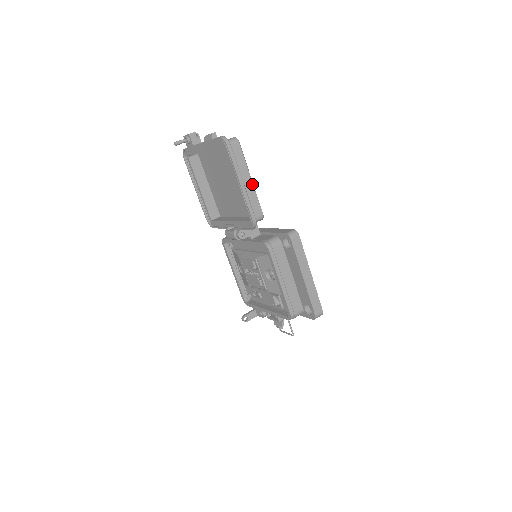
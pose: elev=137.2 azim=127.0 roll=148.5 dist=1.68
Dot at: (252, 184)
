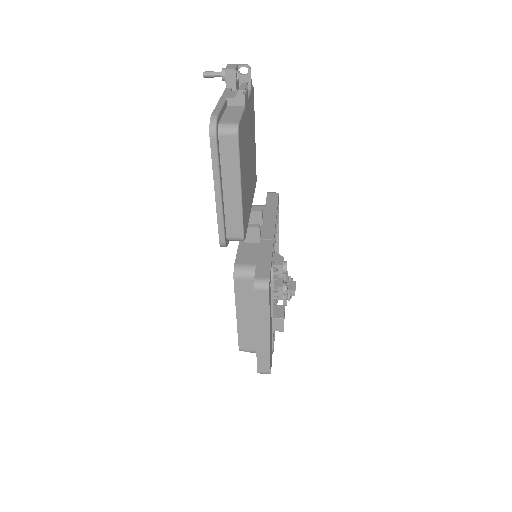
Dot at: (239, 196)
